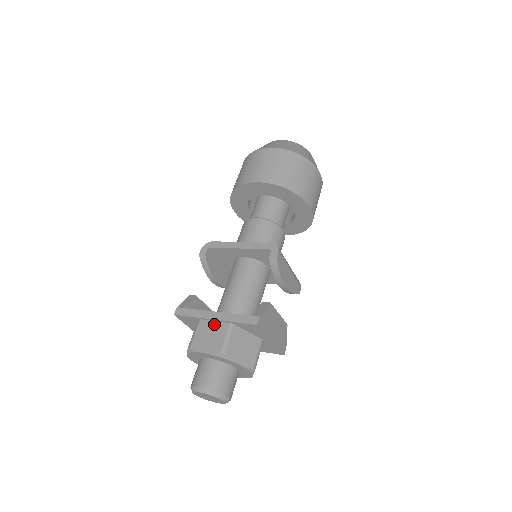
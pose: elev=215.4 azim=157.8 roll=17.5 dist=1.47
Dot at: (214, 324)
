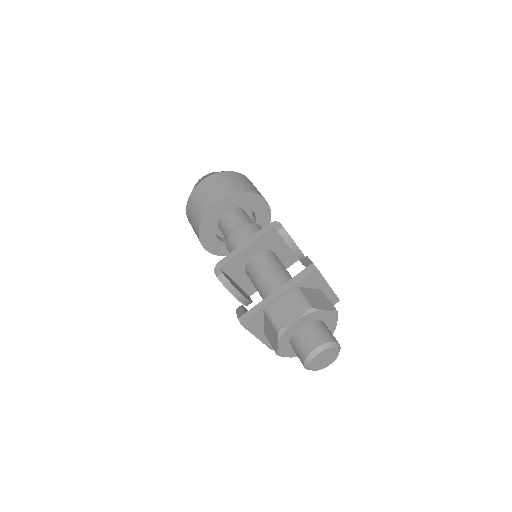
Dot at: (282, 300)
